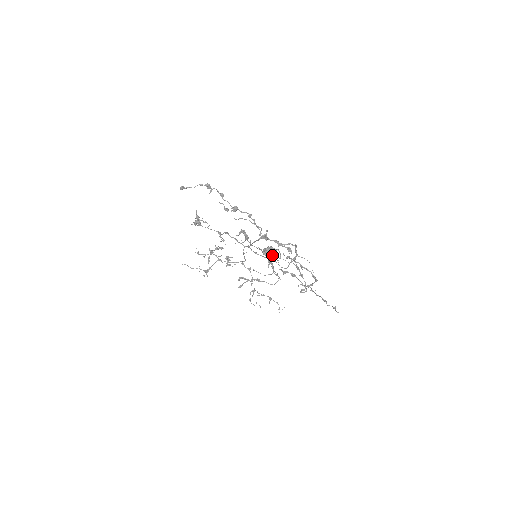
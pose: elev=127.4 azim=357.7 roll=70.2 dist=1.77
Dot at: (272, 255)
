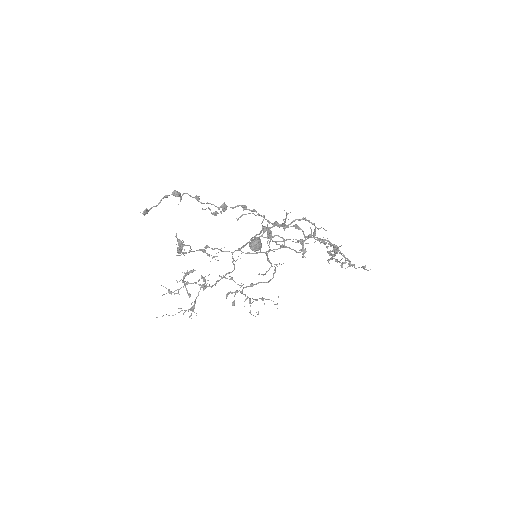
Dot at: (303, 241)
